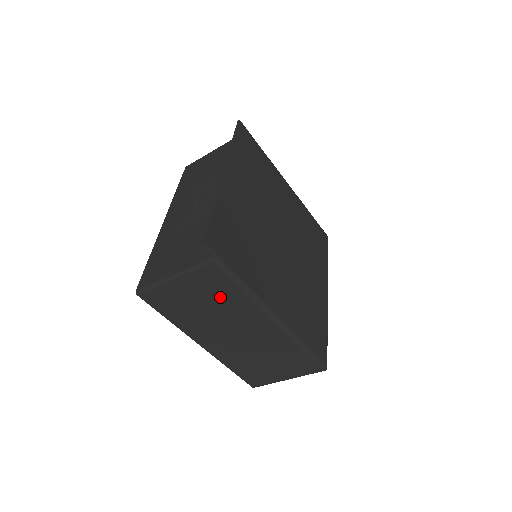
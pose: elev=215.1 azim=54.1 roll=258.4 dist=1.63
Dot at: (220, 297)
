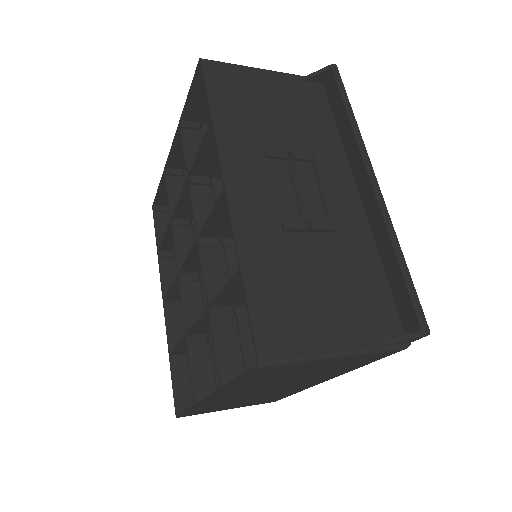
Dot at: (335, 369)
